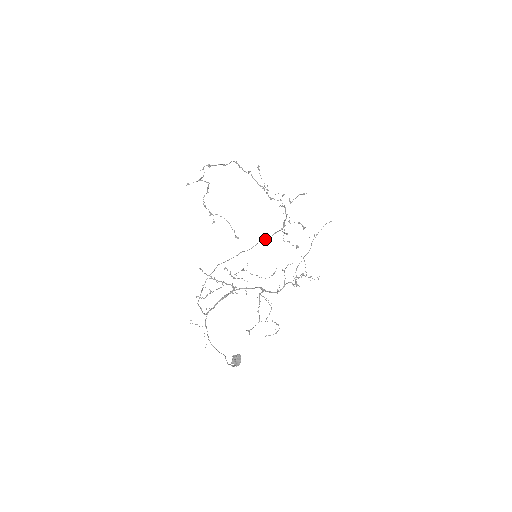
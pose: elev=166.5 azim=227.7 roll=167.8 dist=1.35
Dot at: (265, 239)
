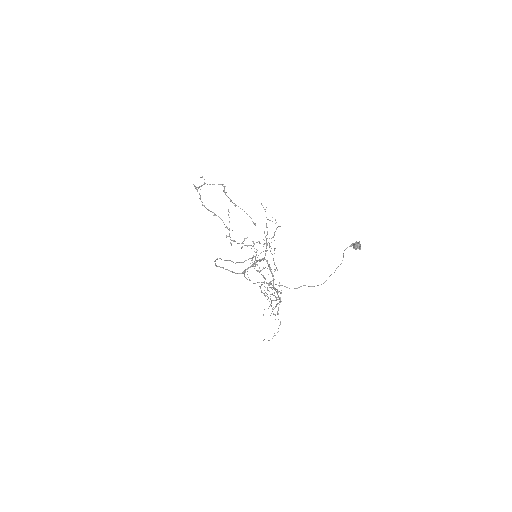
Dot at: (241, 262)
